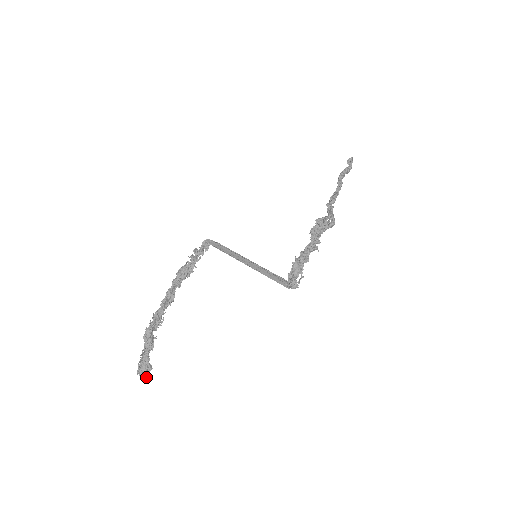
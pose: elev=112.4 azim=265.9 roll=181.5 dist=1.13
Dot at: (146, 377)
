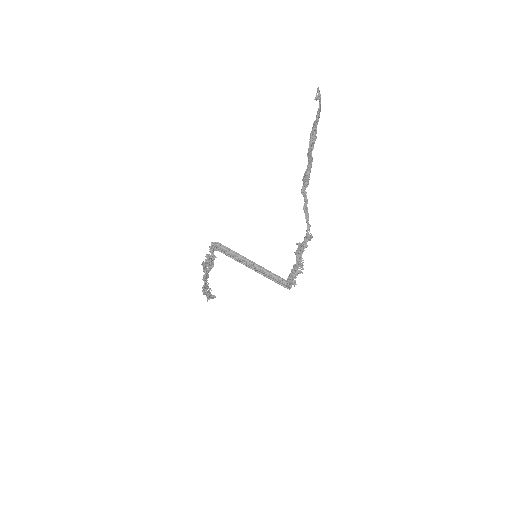
Dot at: occluded
